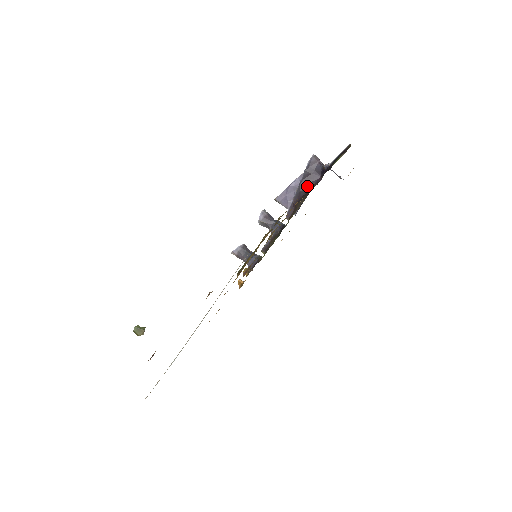
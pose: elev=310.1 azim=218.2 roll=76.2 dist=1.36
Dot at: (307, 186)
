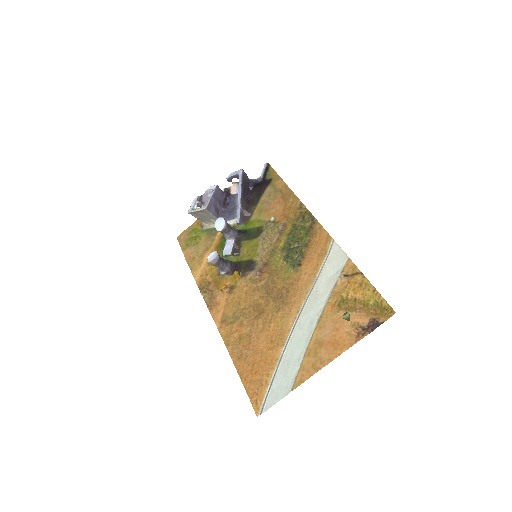
Dot at: (245, 195)
